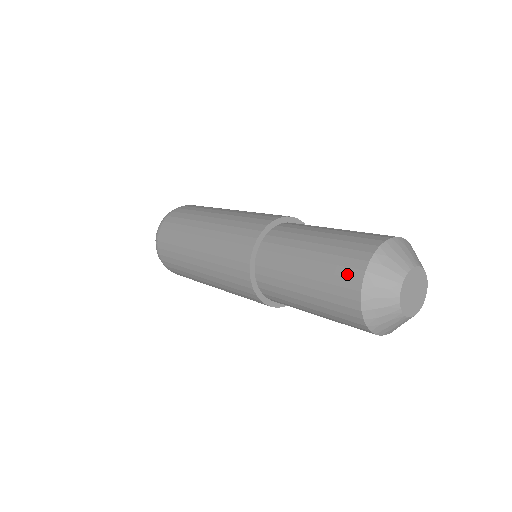
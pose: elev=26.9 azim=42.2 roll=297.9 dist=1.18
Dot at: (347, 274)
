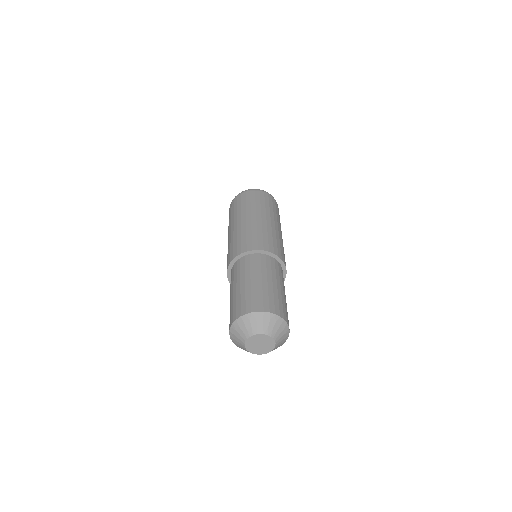
Dot at: (229, 325)
